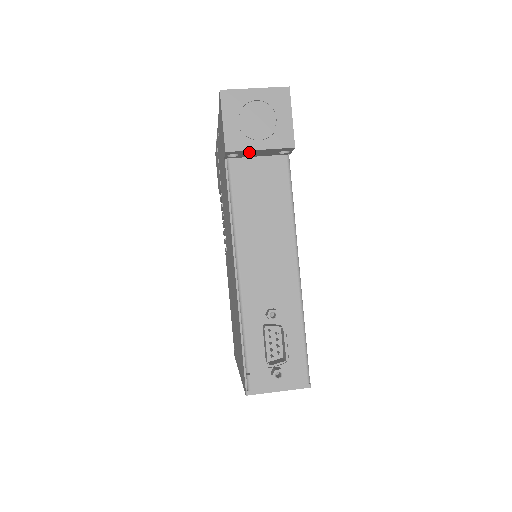
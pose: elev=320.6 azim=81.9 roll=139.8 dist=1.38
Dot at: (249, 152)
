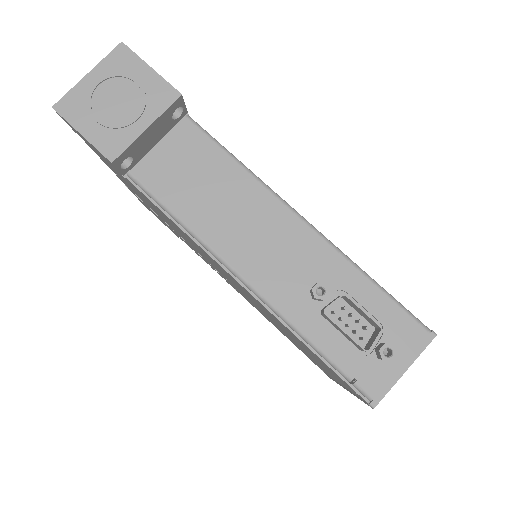
Dot at: (139, 143)
